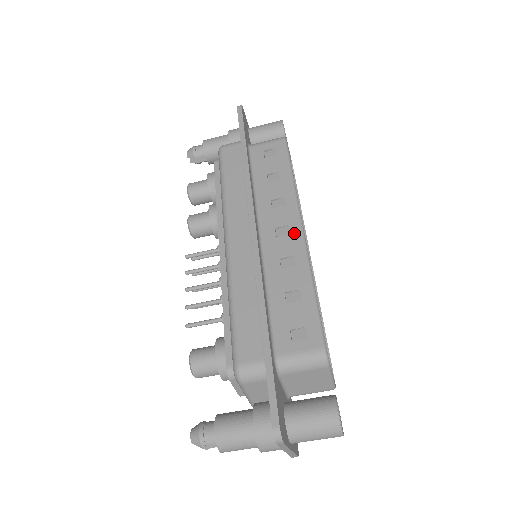
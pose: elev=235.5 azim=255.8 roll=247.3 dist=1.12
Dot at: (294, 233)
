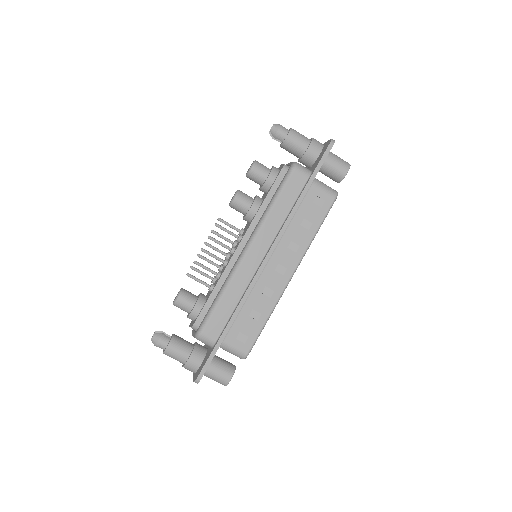
Dot at: (285, 276)
